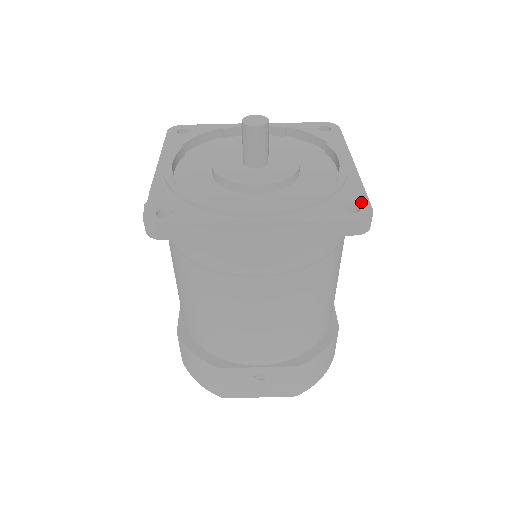
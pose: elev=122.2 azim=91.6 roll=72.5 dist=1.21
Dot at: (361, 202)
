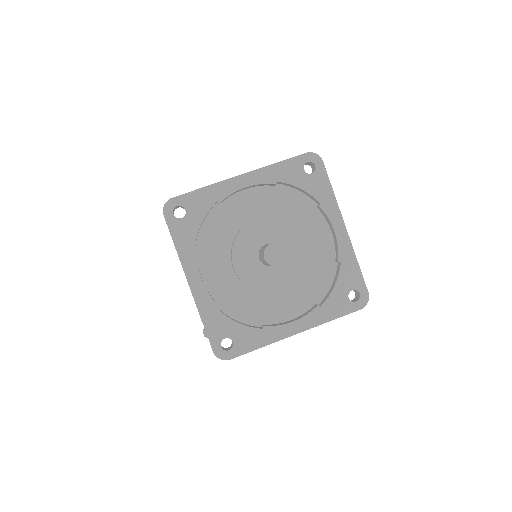
Dot at: (359, 286)
